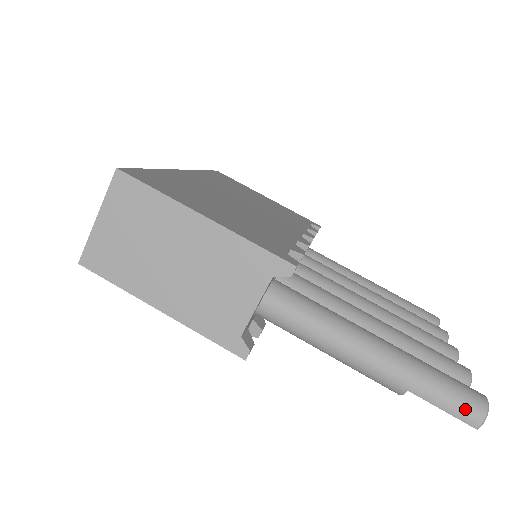
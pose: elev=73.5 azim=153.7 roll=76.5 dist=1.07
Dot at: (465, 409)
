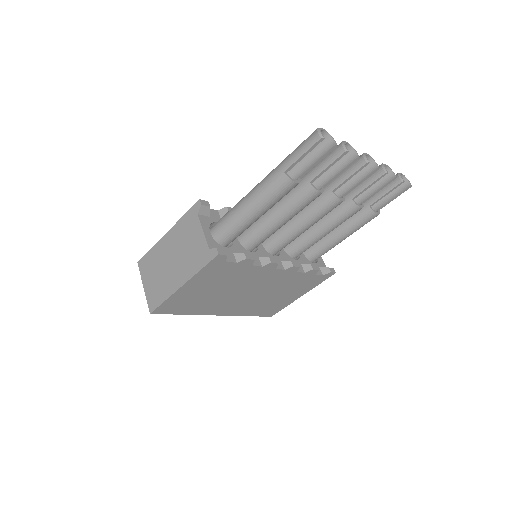
Dot at: (307, 141)
